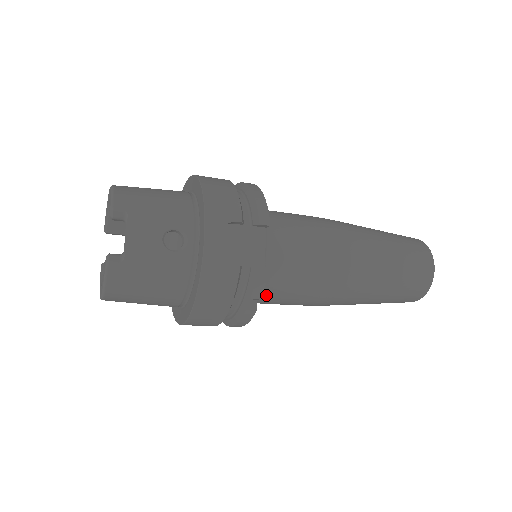
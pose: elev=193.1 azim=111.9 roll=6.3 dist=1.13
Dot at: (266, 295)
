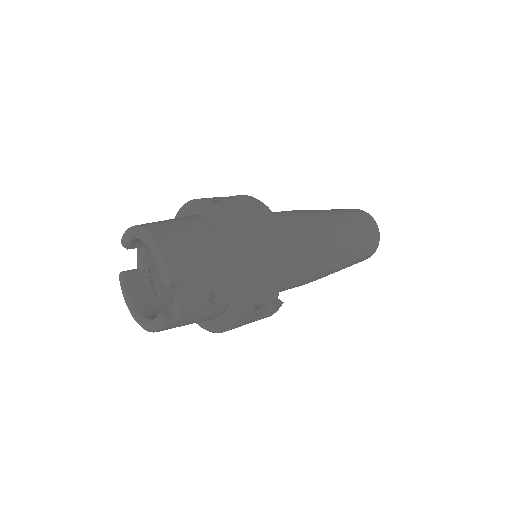
Dot at: occluded
